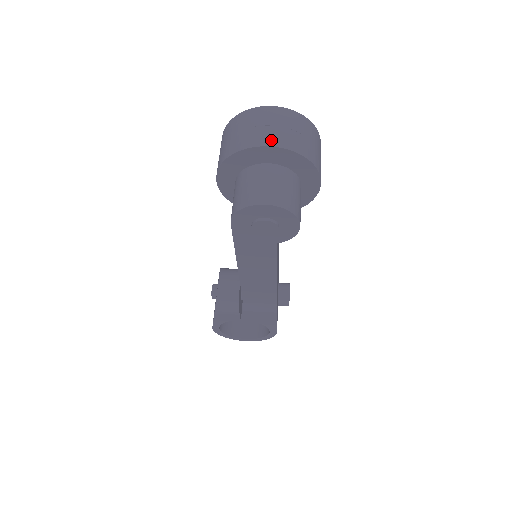
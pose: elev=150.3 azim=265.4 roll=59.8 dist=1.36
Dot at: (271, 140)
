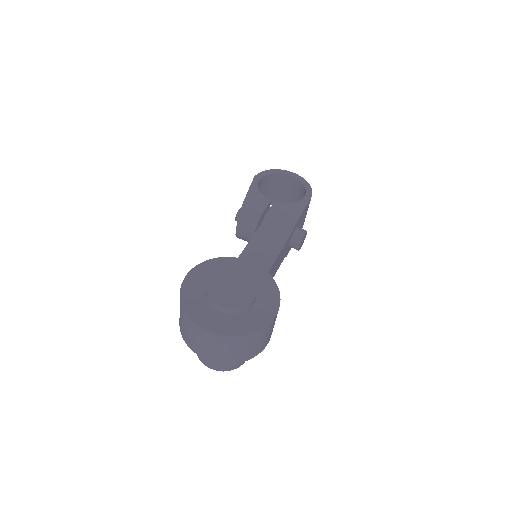
Dot at: (207, 356)
